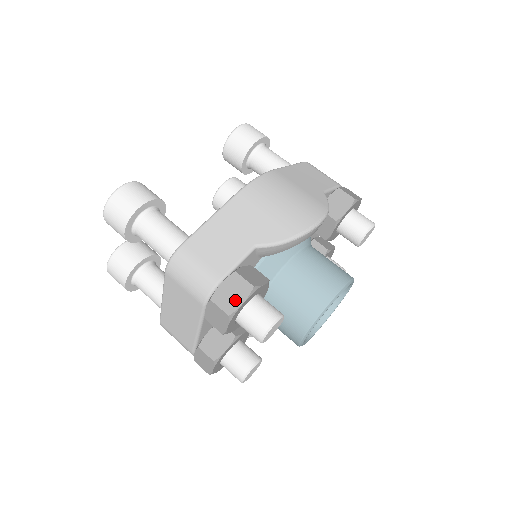
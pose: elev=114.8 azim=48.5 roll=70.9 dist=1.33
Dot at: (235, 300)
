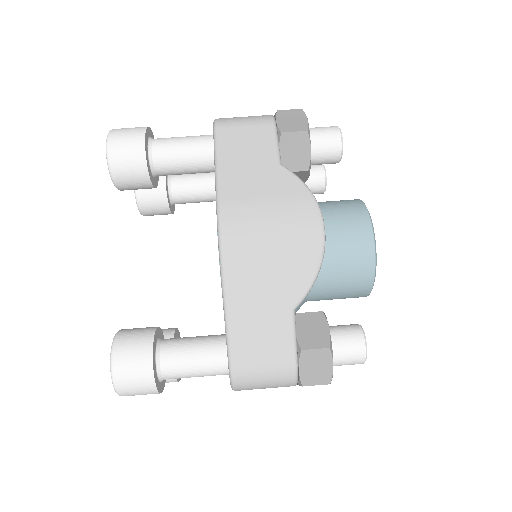
Dot at: (324, 370)
